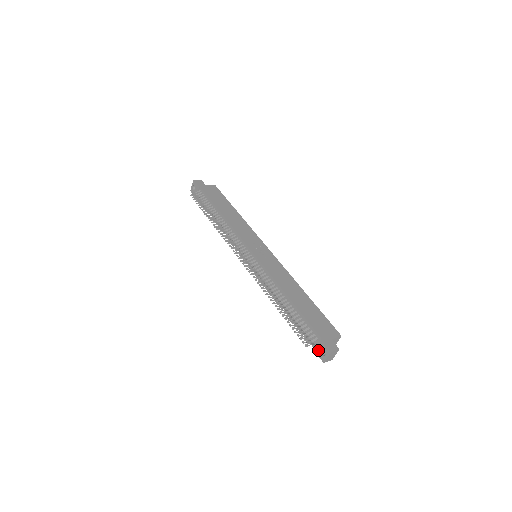
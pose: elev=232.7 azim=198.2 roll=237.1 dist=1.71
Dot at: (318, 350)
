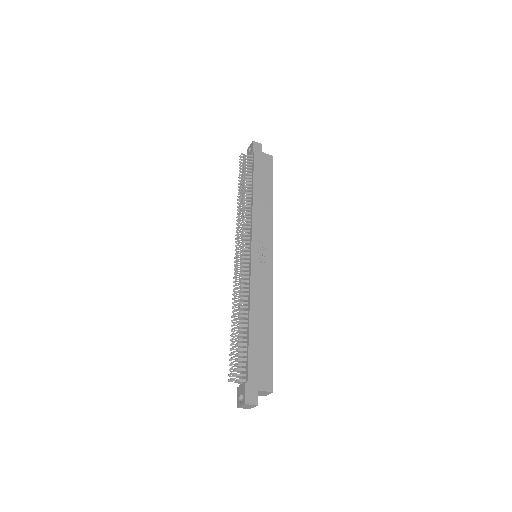
Dot at: (239, 392)
